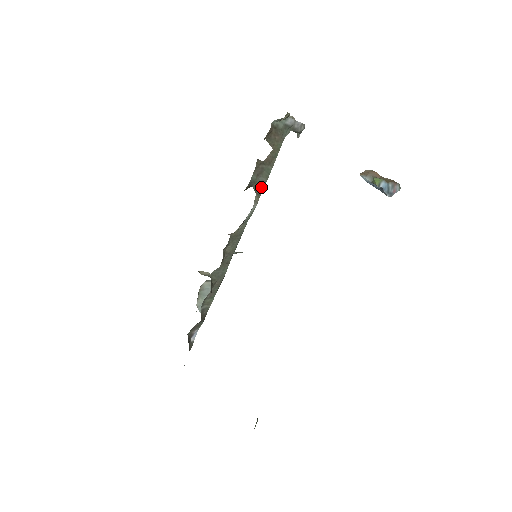
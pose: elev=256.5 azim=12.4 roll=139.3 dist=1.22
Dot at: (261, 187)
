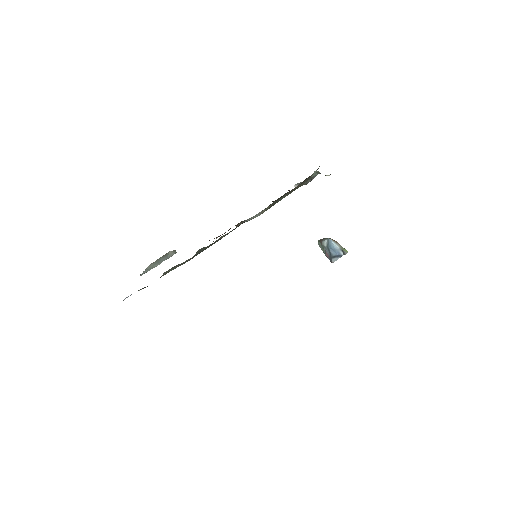
Dot at: (272, 205)
